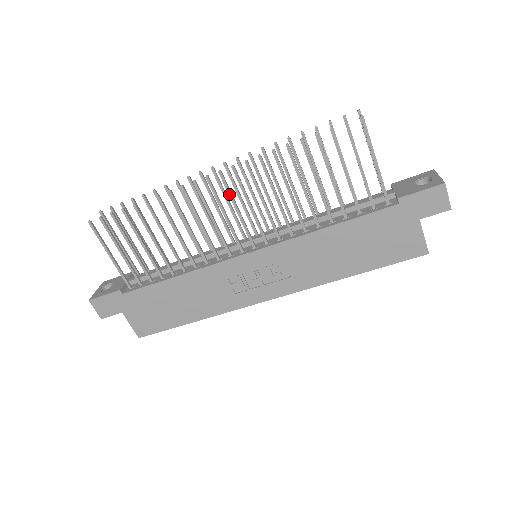
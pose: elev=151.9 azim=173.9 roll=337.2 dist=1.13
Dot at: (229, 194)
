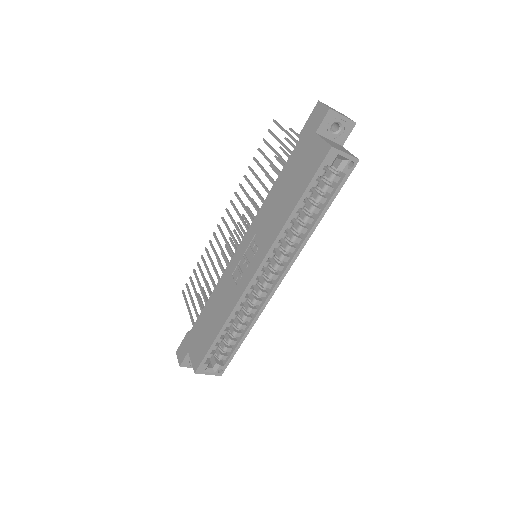
Dot at: (230, 218)
